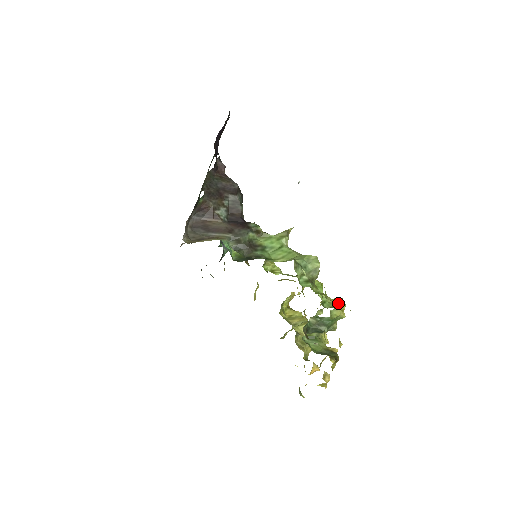
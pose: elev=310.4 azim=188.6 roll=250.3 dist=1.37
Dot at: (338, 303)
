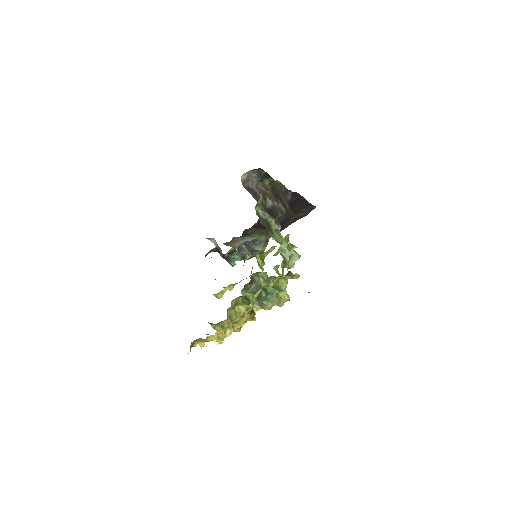
Dot at: (286, 294)
